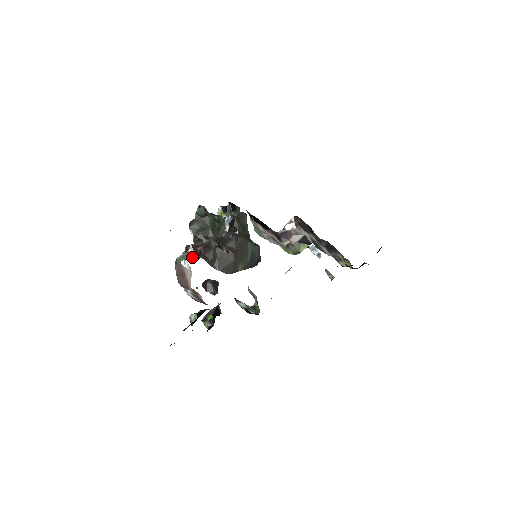
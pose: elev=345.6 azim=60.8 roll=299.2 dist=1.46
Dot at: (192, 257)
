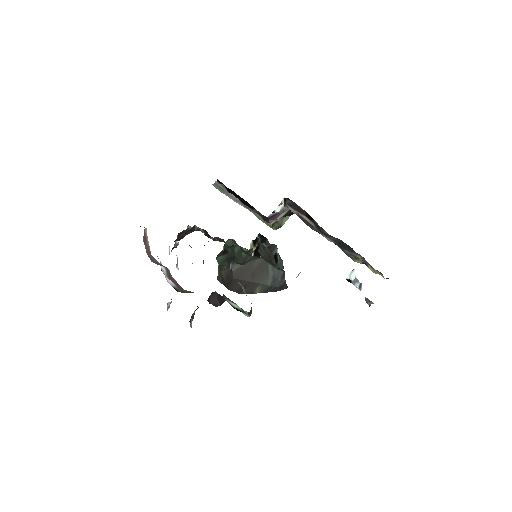
Dot at: (177, 245)
